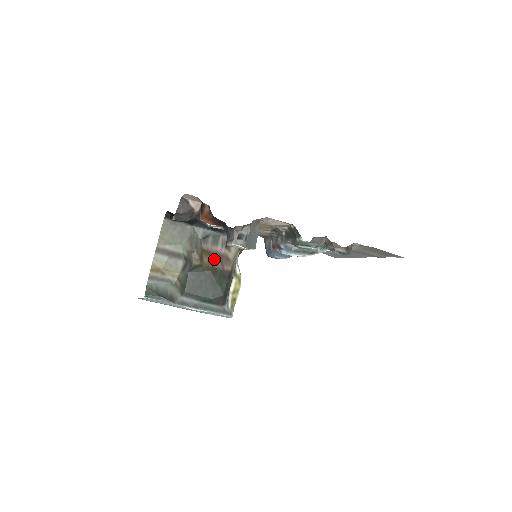
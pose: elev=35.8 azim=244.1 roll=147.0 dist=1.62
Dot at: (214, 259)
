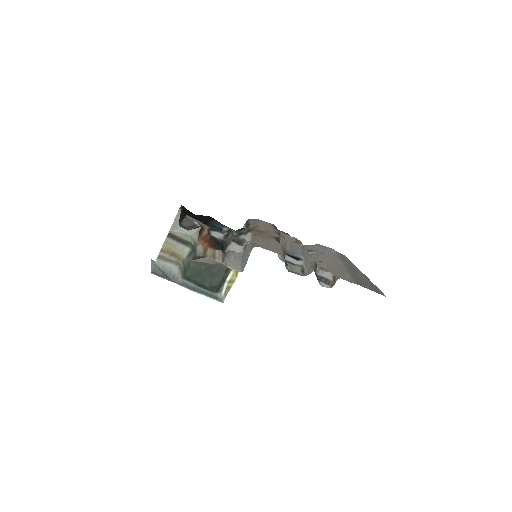
Dot at: (217, 252)
